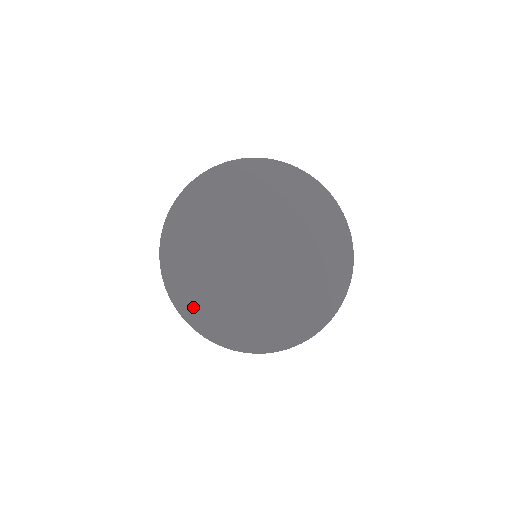
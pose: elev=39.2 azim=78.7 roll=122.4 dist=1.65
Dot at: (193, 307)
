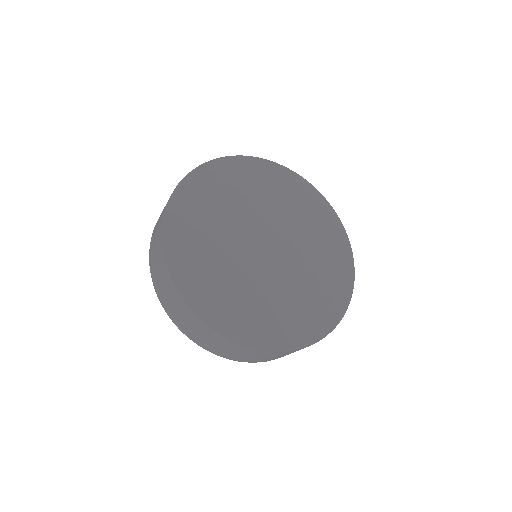
Dot at: (181, 258)
